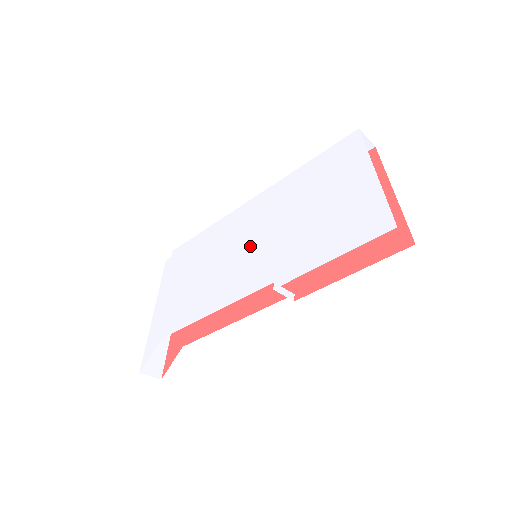
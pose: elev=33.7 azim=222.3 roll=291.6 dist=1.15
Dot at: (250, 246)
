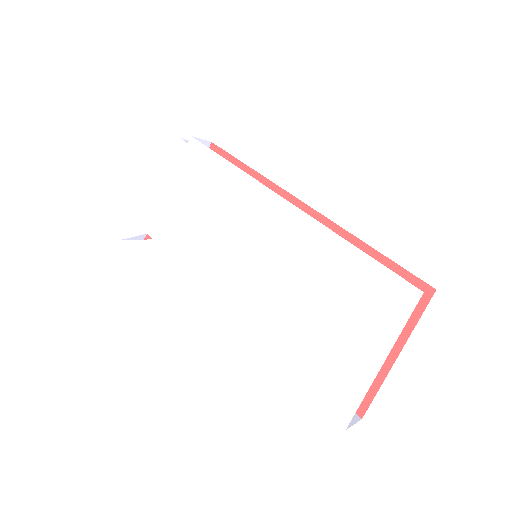
Dot at: (251, 258)
